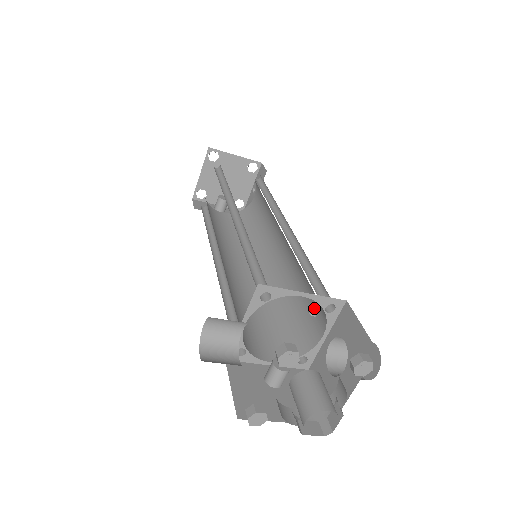
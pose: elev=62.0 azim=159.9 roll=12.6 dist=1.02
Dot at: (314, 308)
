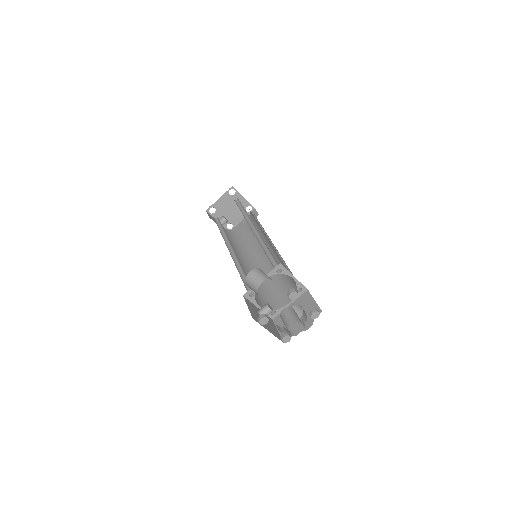
Dot at: (286, 290)
